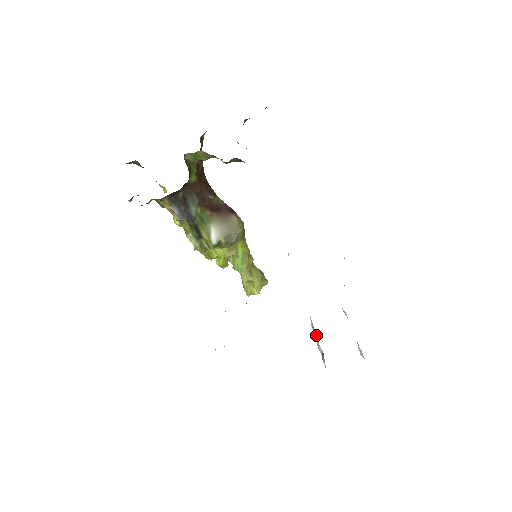
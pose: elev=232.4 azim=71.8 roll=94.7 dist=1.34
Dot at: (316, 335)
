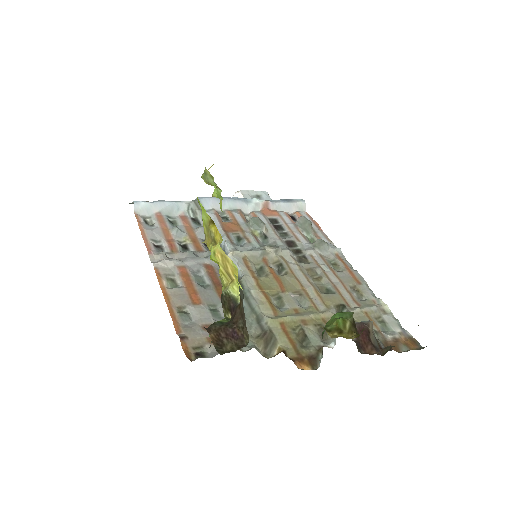
Dot at: occluded
